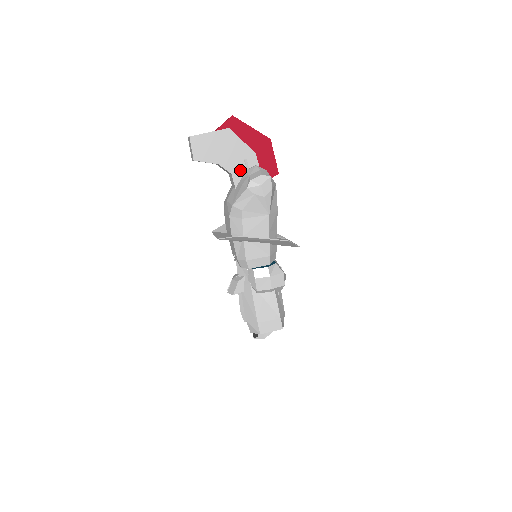
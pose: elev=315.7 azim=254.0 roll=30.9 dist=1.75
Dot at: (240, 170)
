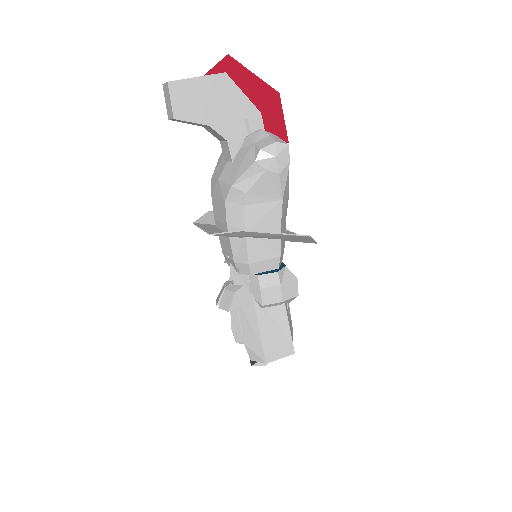
Dot at: (239, 135)
